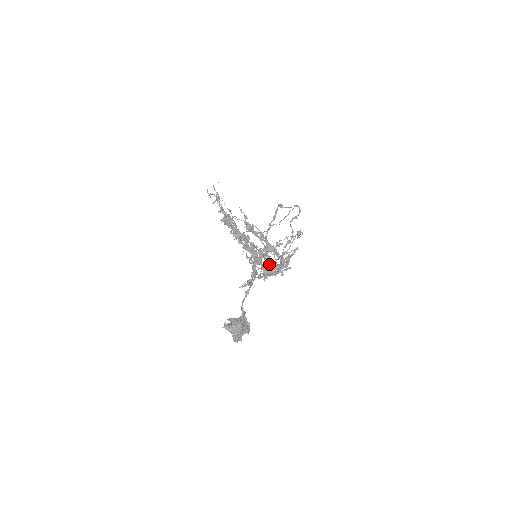
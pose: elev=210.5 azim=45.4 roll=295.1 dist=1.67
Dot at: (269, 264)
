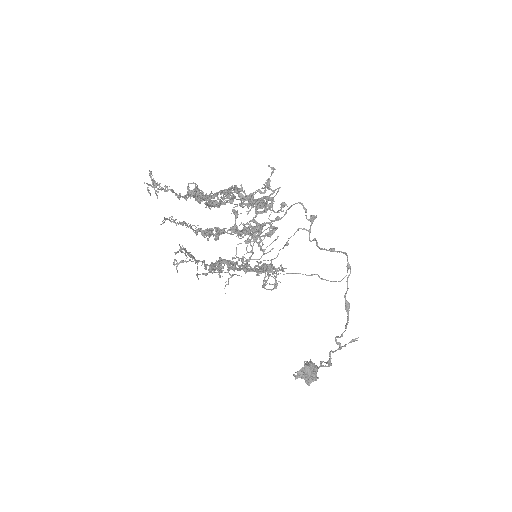
Dot at: (256, 229)
